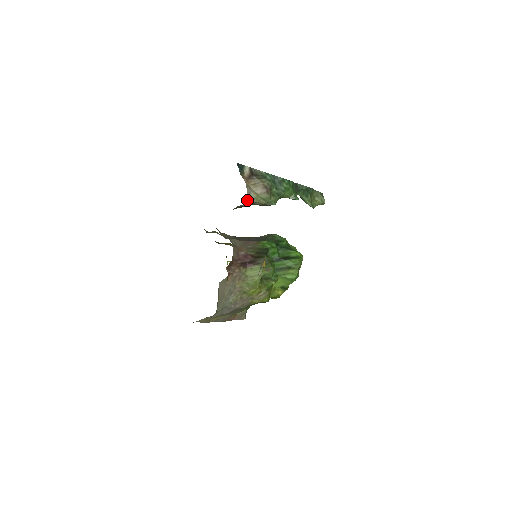
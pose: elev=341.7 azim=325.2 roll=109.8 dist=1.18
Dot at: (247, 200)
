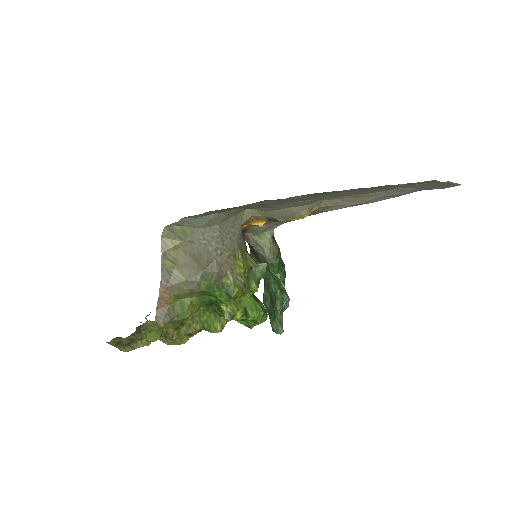
Dot at: (269, 234)
